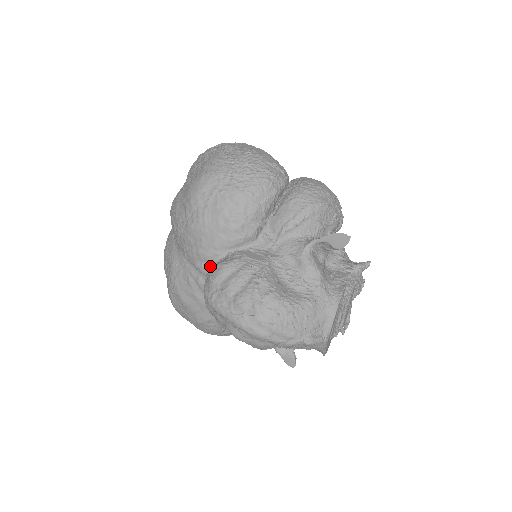
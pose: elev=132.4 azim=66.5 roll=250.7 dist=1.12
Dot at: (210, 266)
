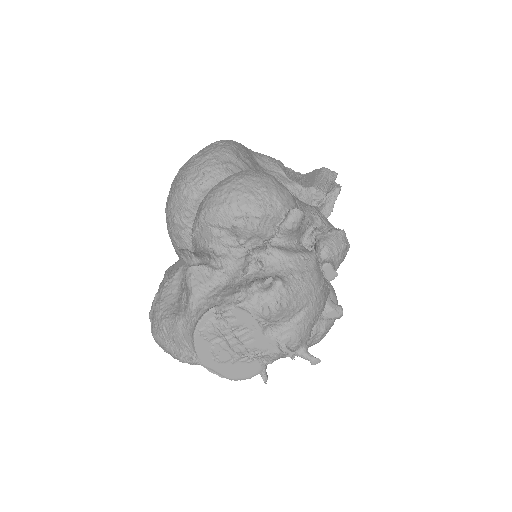
Dot at: occluded
